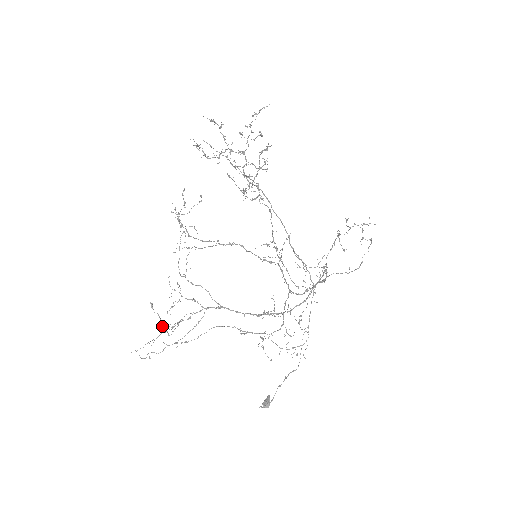
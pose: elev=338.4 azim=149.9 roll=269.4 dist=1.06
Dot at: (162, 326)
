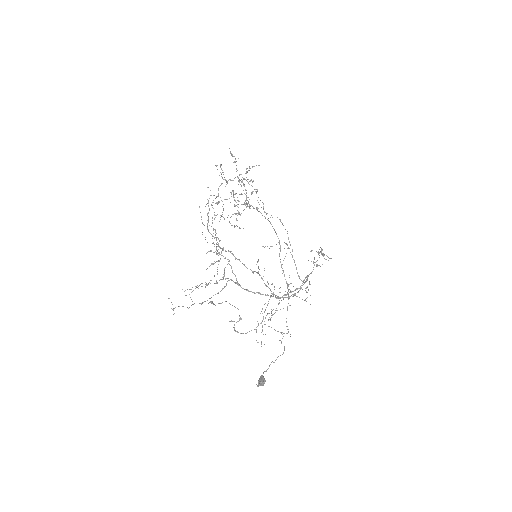
Dot at: occluded
